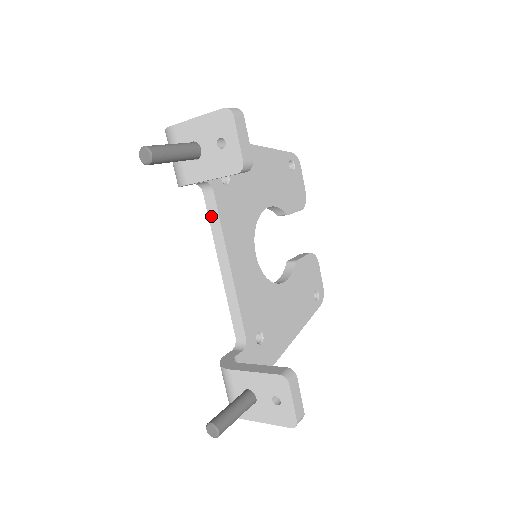
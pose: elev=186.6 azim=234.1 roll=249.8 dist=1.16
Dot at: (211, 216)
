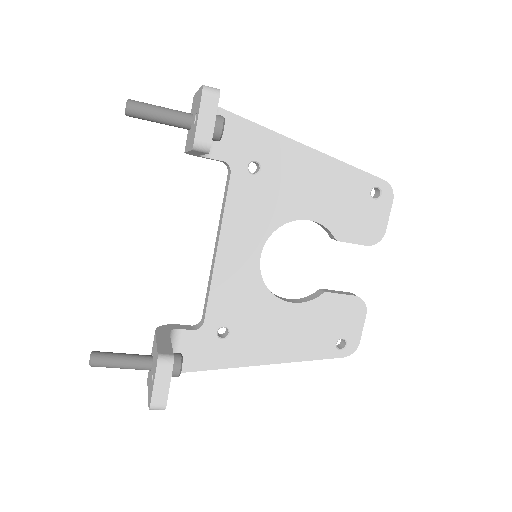
Dot at: (224, 197)
